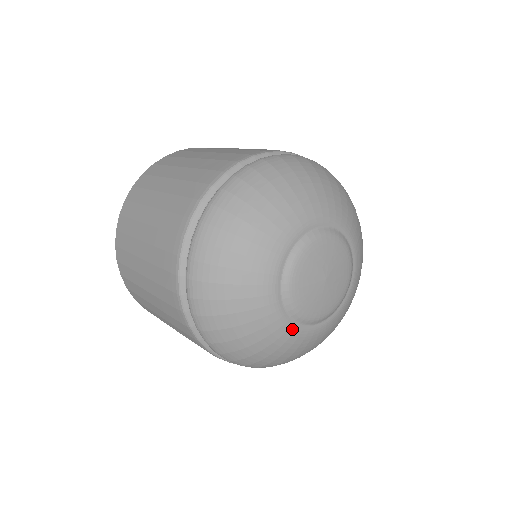
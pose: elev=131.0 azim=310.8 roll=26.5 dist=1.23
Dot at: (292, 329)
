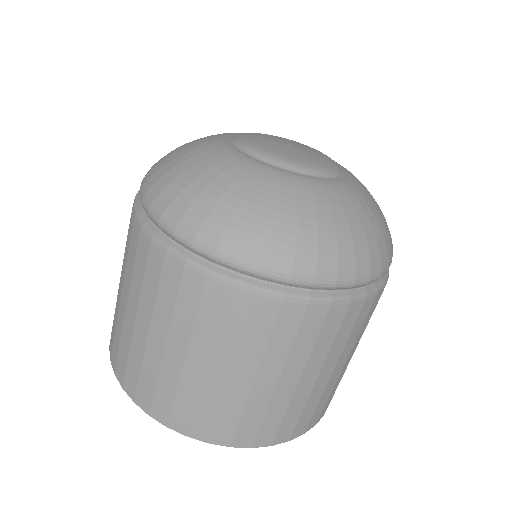
Dot at: (281, 173)
